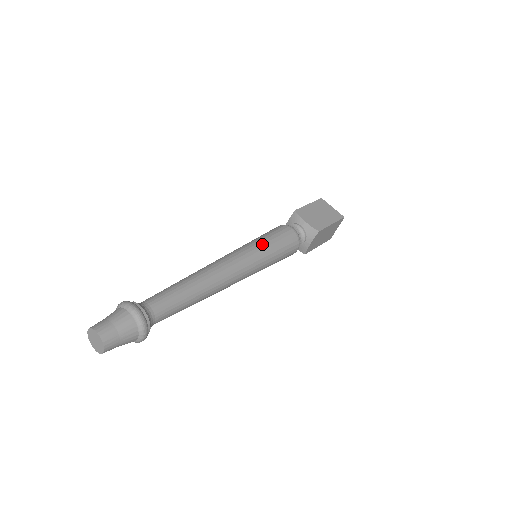
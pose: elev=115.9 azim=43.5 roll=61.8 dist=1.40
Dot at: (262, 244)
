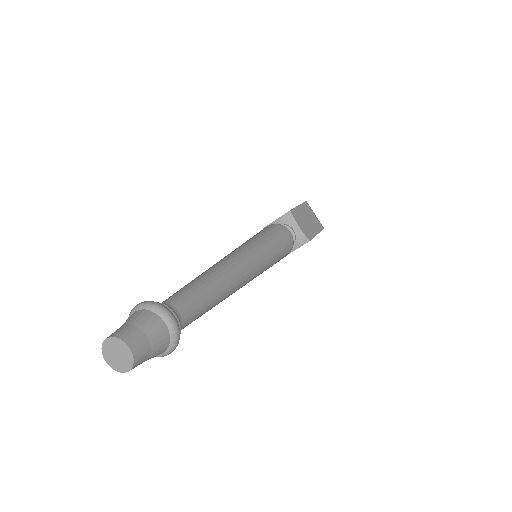
Dot at: (270, 246)
